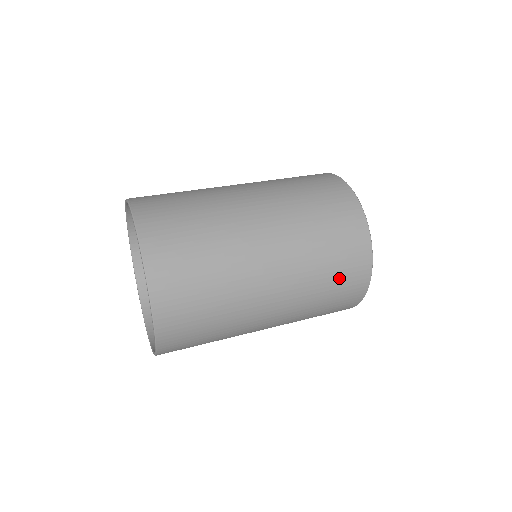
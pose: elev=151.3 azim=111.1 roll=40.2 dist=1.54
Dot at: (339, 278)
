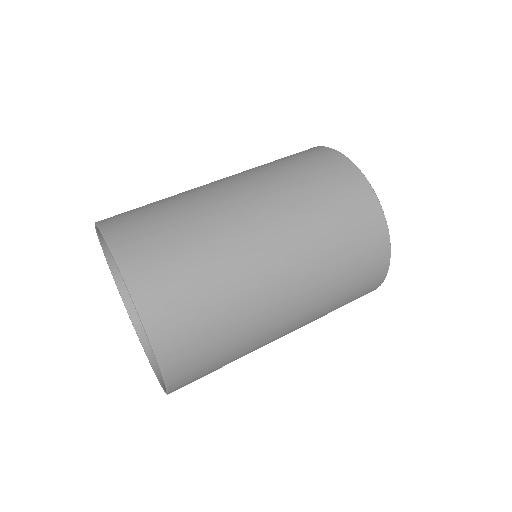
Dot at: occluded
